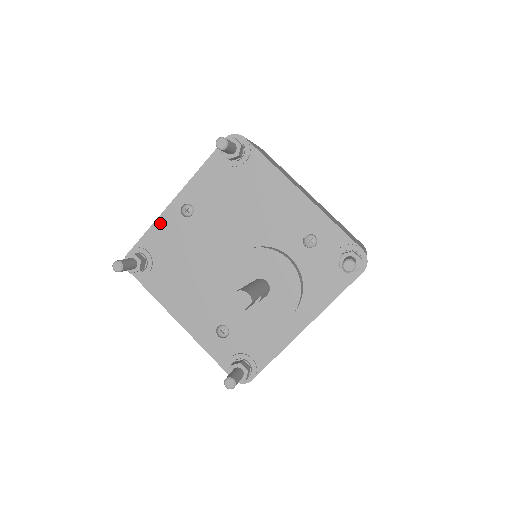
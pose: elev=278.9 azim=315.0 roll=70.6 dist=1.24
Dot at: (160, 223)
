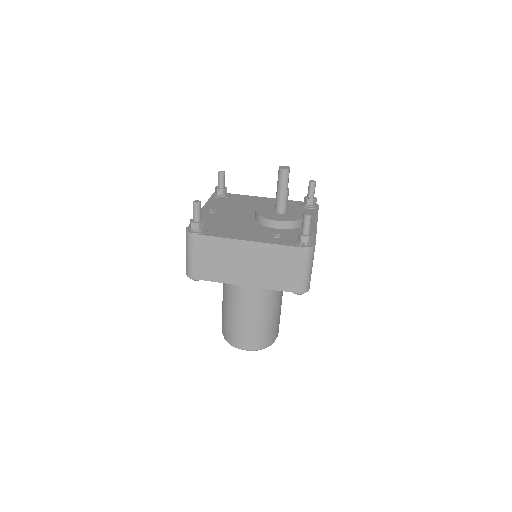
Dot at: occluded
